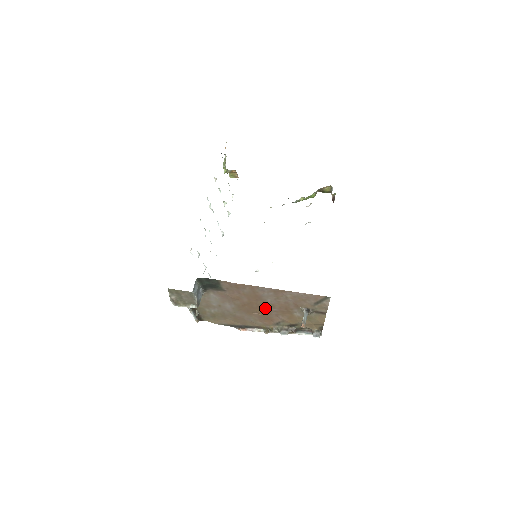
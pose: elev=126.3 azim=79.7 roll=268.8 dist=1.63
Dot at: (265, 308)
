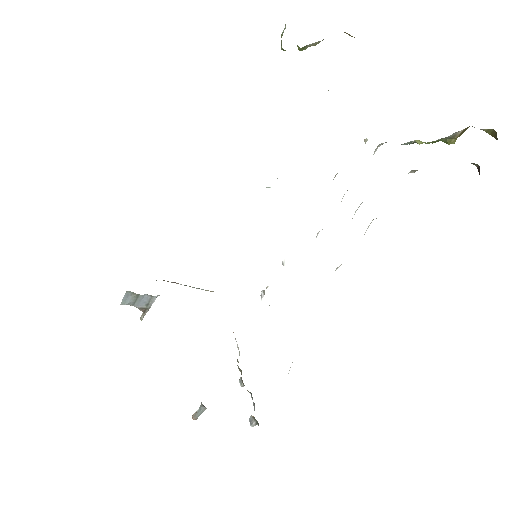
Dot at: occluded
